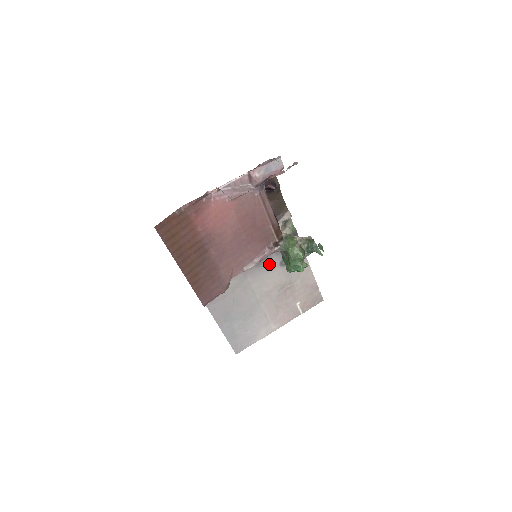
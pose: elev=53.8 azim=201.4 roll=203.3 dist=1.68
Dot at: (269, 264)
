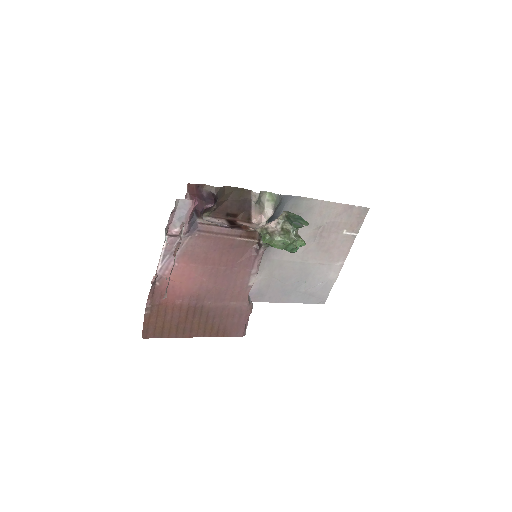
Dot at: occluded
